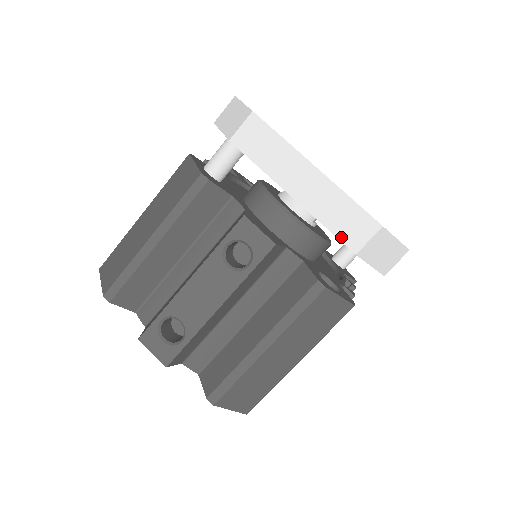
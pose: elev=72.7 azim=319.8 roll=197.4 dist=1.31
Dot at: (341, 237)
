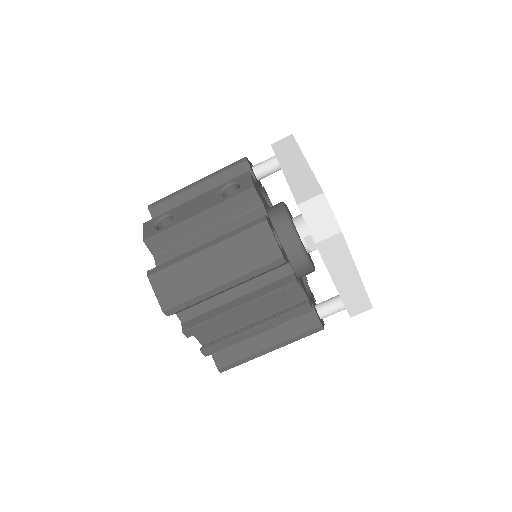
Dot at: (295, 195)
